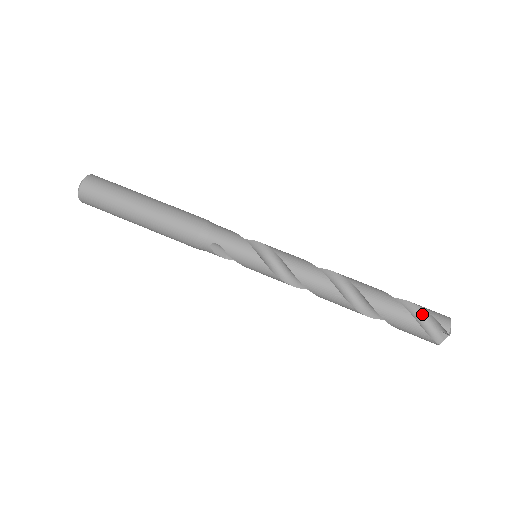
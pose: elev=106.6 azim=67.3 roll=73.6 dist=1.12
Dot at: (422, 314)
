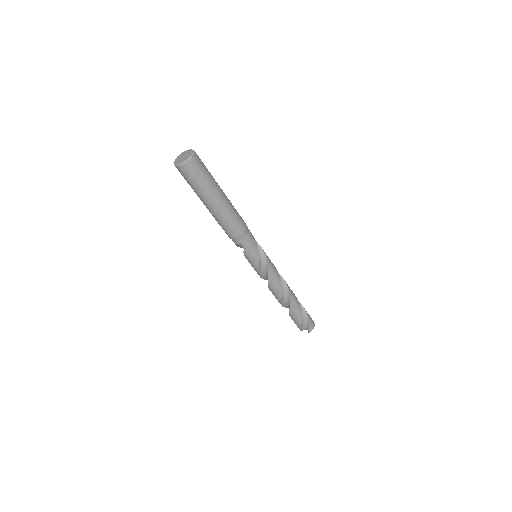
Dot at: (306, 319)
